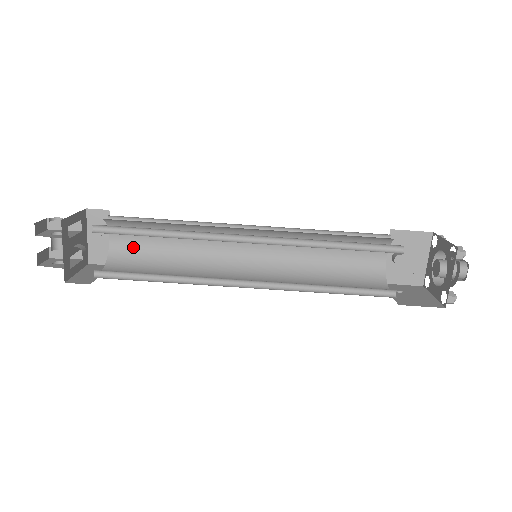
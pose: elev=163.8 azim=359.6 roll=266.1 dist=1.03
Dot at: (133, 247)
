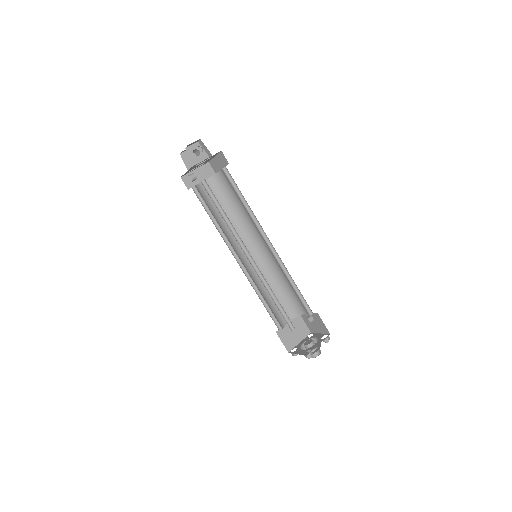
Dot at: (227, 184)
